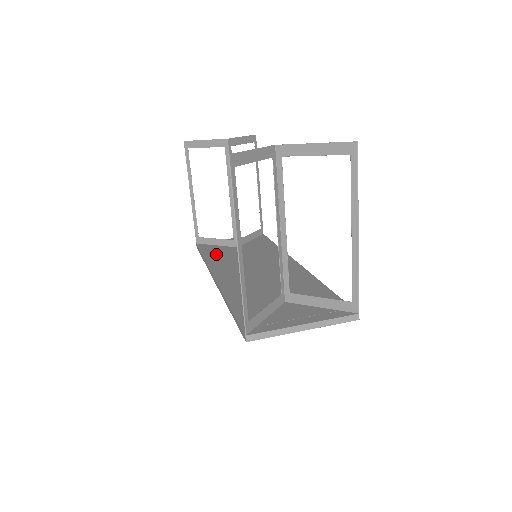
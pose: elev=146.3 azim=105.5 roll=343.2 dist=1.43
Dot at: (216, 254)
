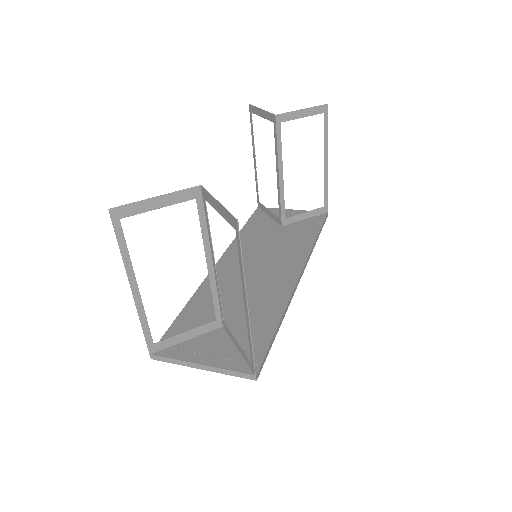
Dot at: (253, 230)
